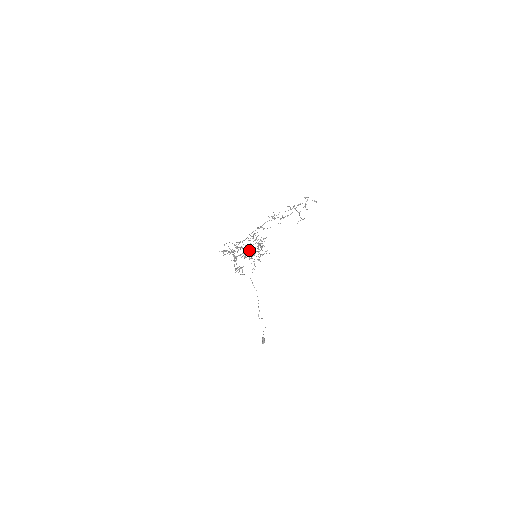
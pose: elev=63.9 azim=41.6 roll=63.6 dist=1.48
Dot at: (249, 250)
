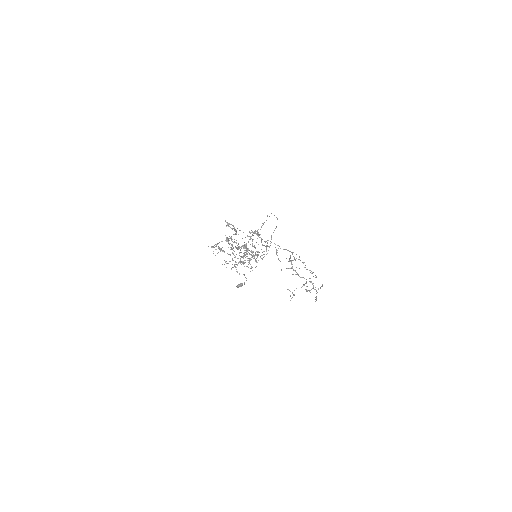
Dot at: occluded
